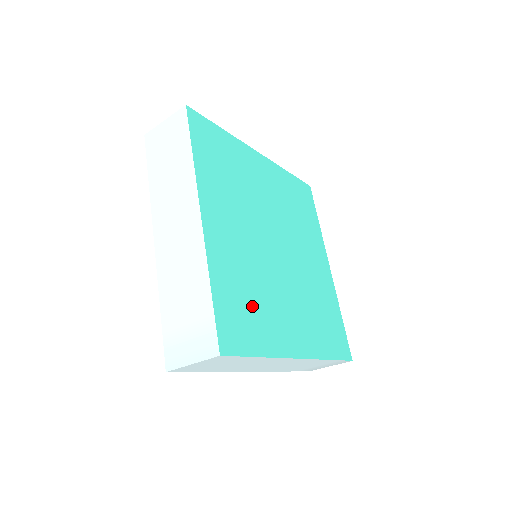
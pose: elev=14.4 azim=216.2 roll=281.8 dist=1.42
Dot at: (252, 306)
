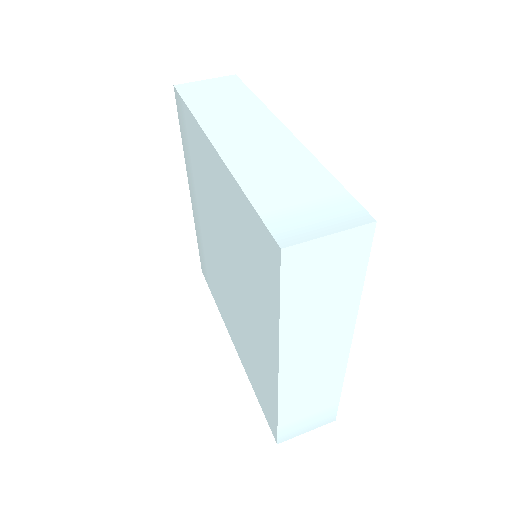
Dot at: occluded
